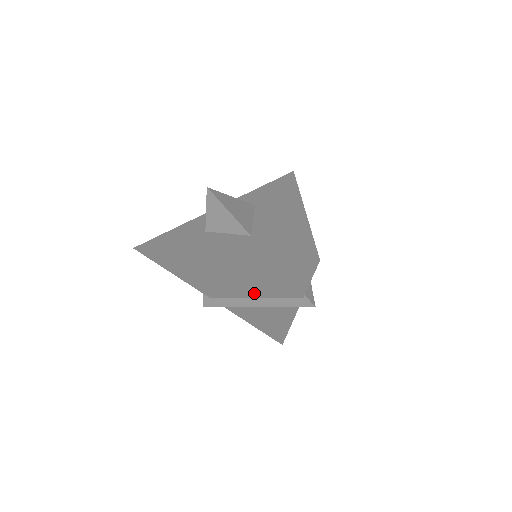
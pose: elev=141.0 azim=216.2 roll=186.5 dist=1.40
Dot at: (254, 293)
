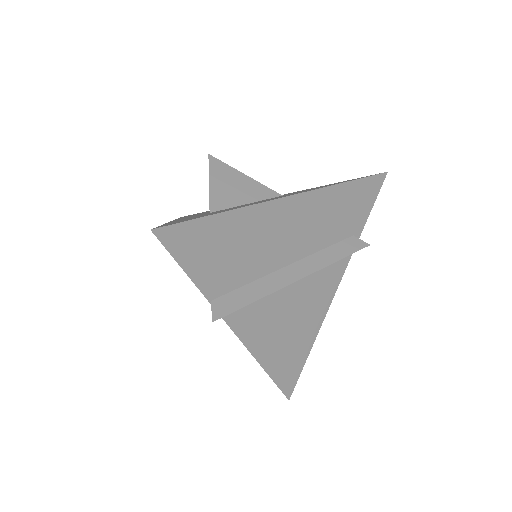
Dot at: occluded
